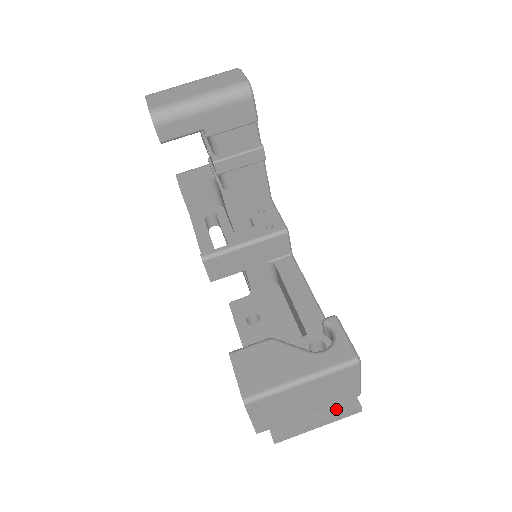
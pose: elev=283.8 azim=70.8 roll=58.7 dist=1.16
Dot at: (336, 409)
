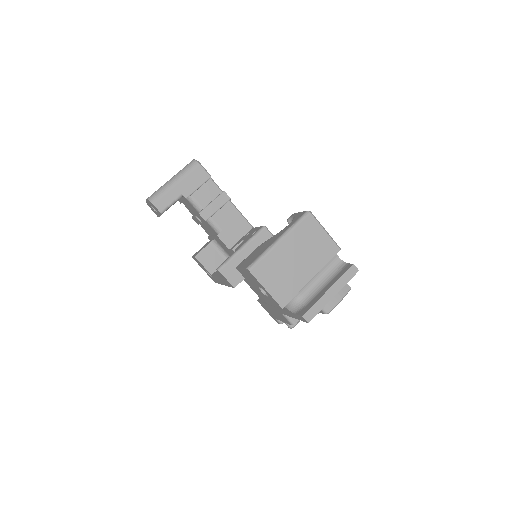
Dot at: (338, 277)
